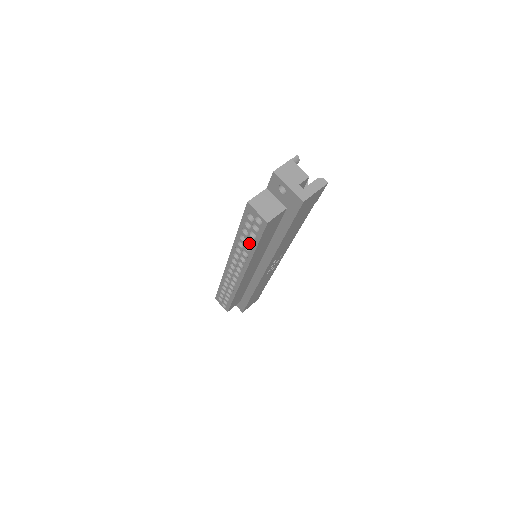
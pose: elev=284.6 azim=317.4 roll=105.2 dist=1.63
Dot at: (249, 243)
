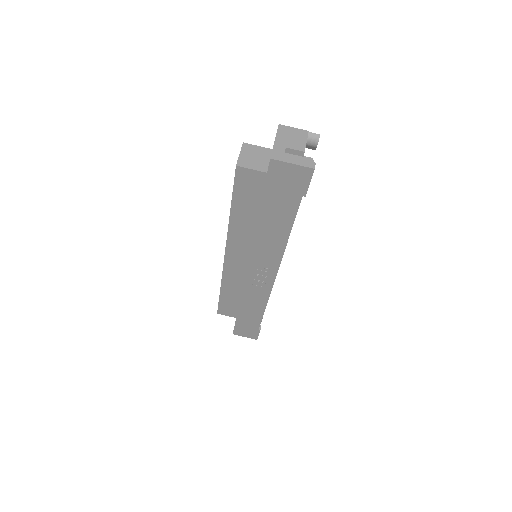
Dot at: occluded
